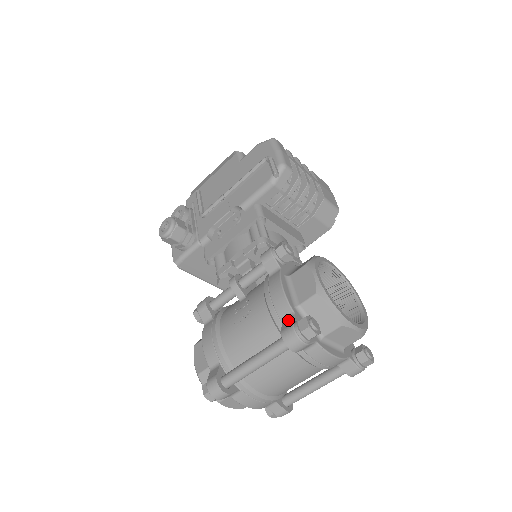
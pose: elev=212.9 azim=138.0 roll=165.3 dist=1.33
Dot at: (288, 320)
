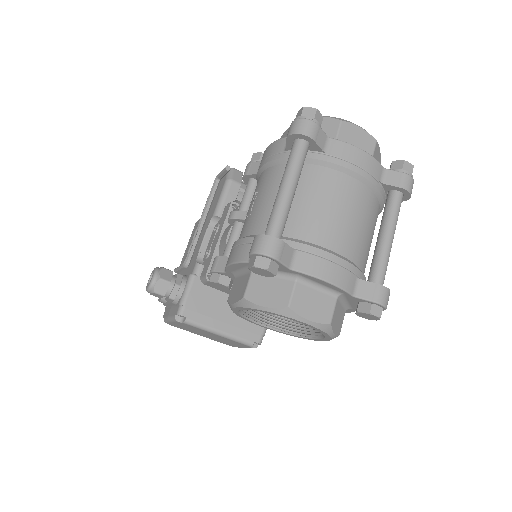
Dot at: occluded
